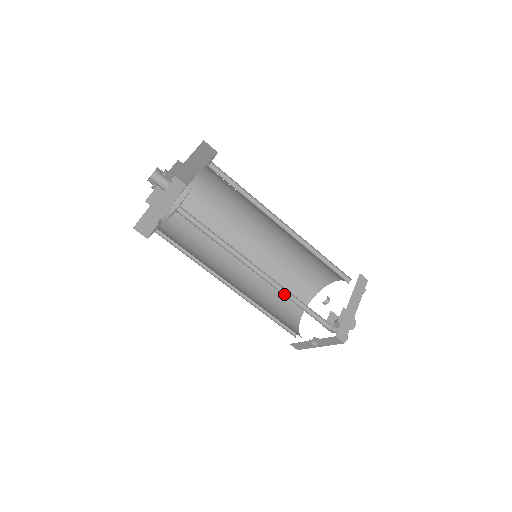
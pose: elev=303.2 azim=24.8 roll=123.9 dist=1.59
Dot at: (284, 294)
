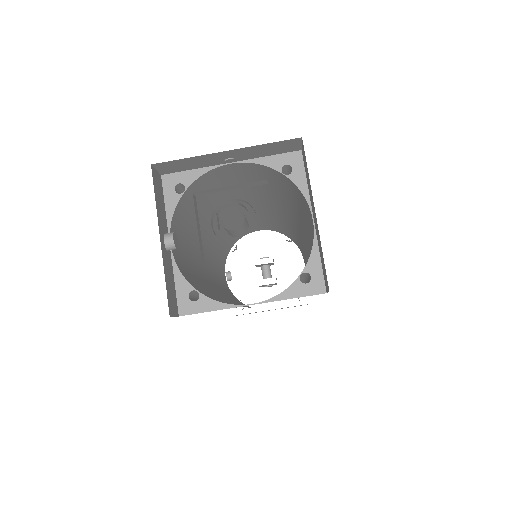
Dot at: occluded
